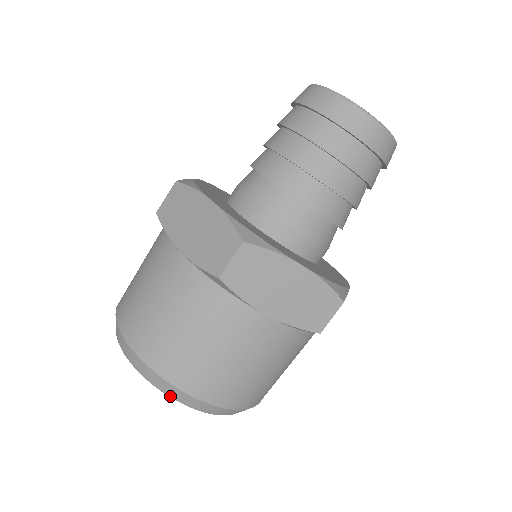
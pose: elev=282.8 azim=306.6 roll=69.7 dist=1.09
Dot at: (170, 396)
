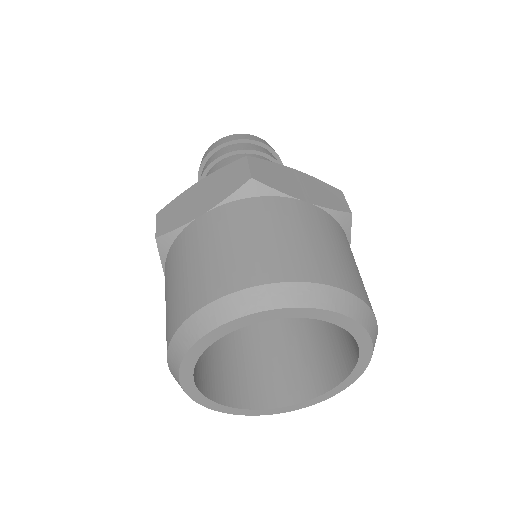
Dot at: (301, 306)
